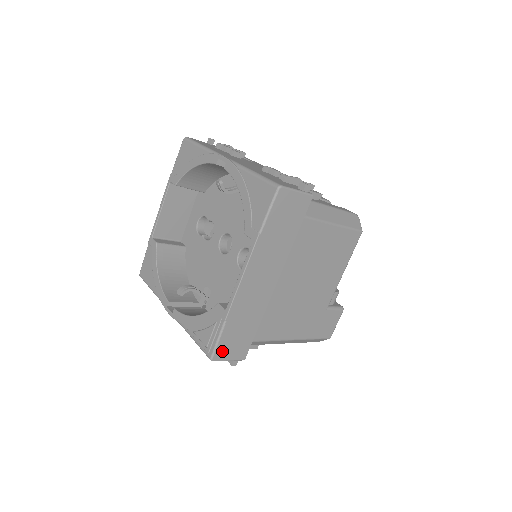
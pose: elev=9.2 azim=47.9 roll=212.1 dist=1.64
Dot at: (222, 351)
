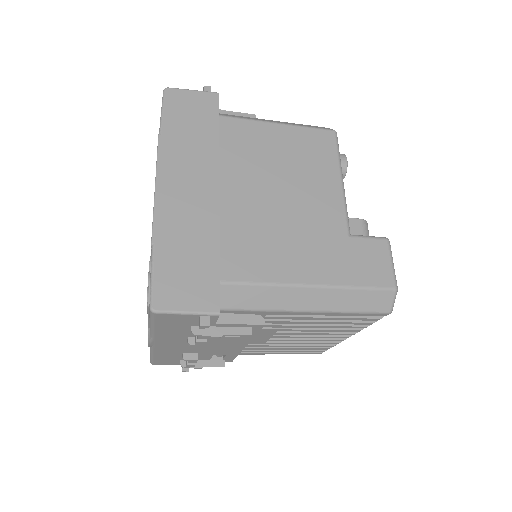
Dot at: (166, 294)
